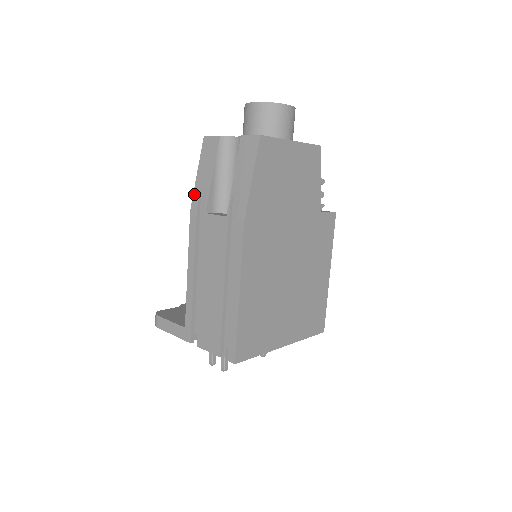
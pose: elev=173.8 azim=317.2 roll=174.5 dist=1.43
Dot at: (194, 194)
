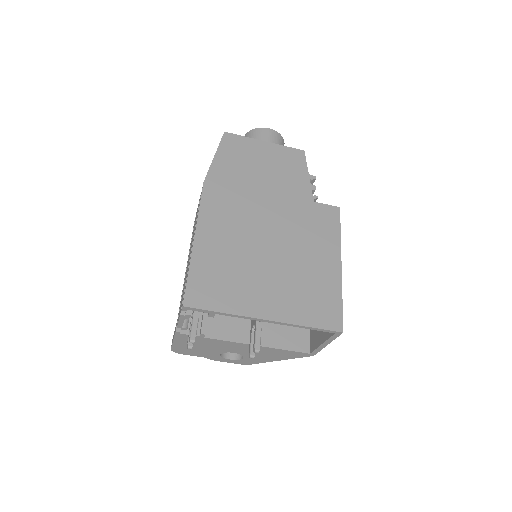
Dot at: occluded
